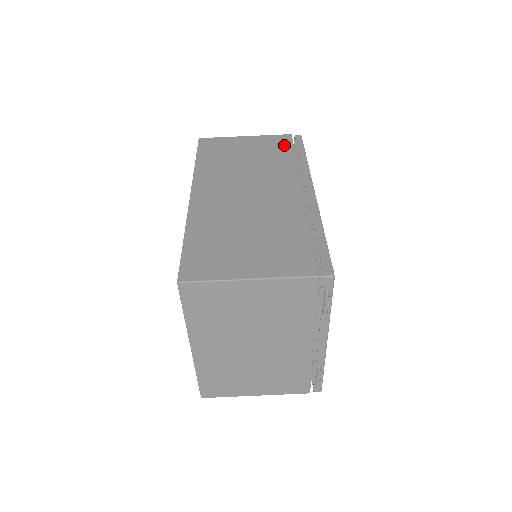
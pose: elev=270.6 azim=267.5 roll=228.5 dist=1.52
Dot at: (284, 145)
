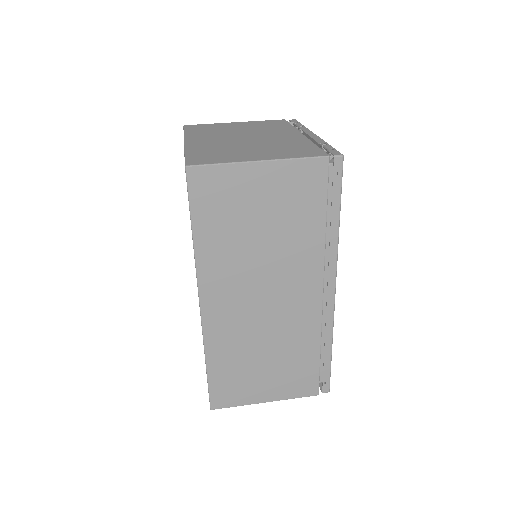
Dot at: occluded
